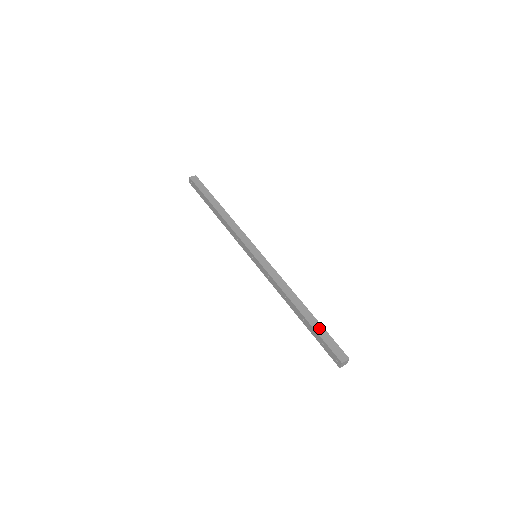
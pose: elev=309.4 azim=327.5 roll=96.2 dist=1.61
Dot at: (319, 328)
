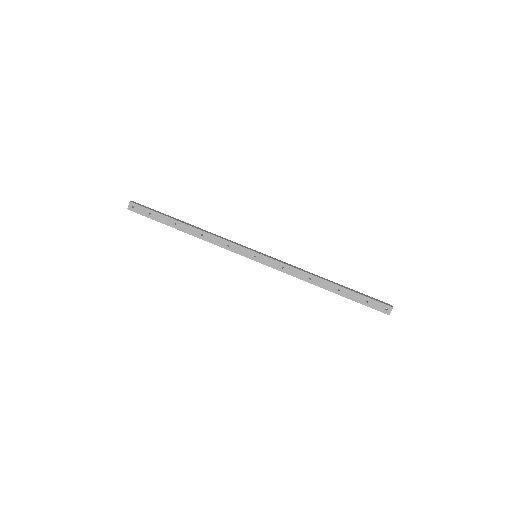
Dot at: (356, 291)
